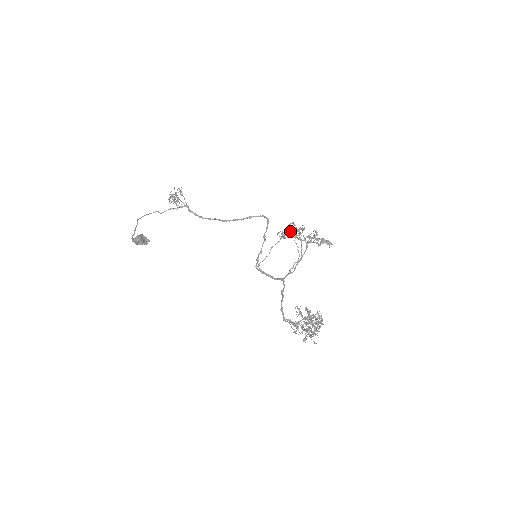
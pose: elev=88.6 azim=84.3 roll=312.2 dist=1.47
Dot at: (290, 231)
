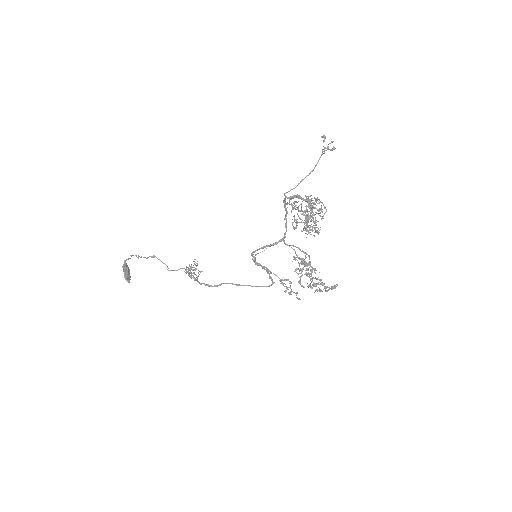
Dot at: (299, 269)
